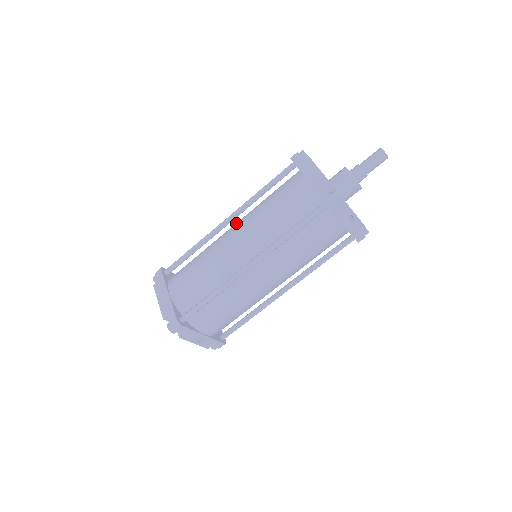
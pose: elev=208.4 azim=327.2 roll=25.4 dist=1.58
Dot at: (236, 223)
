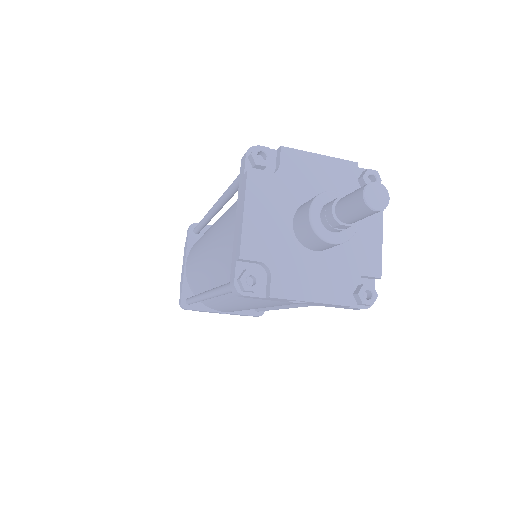
Dot at: occluded
